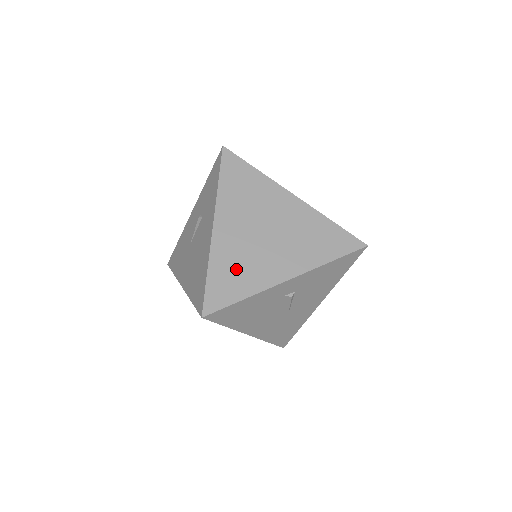
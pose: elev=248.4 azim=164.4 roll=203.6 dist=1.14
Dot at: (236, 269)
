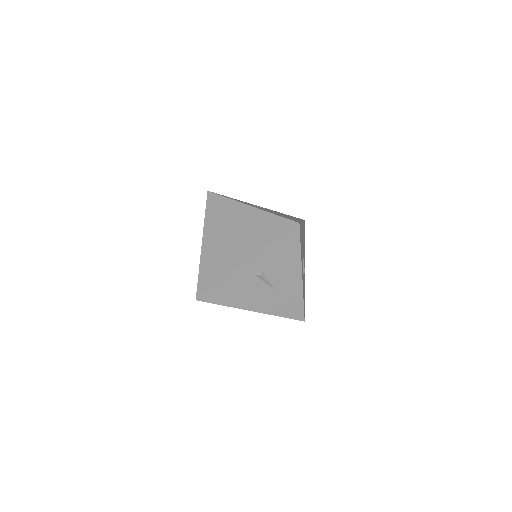
Dot at: (215, 265)
